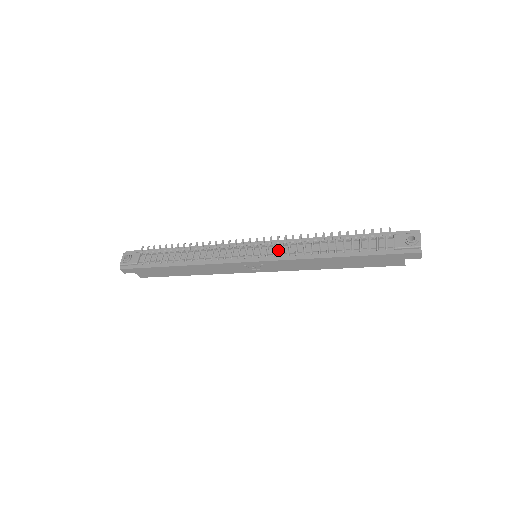
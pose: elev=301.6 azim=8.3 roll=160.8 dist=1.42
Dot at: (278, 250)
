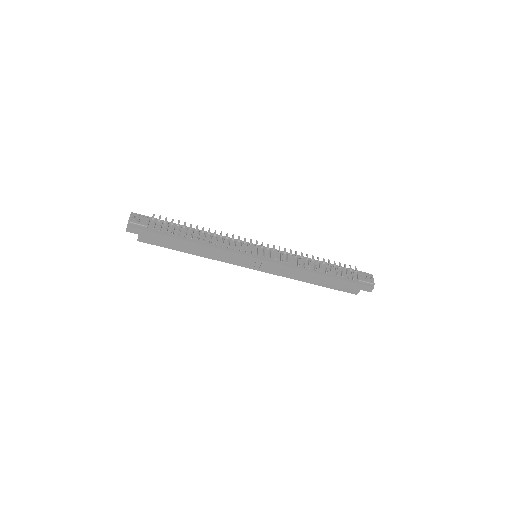
Dot at: (278, 257)
